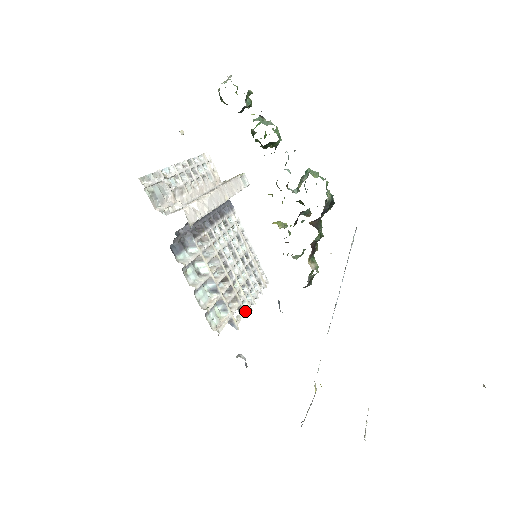
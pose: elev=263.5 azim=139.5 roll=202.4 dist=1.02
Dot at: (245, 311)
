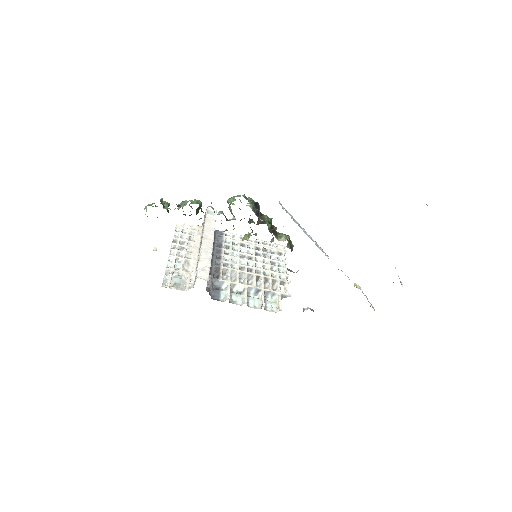
Dot at: (286, 281)
